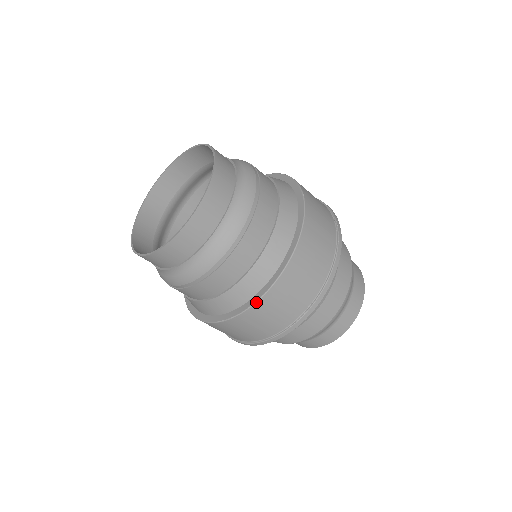
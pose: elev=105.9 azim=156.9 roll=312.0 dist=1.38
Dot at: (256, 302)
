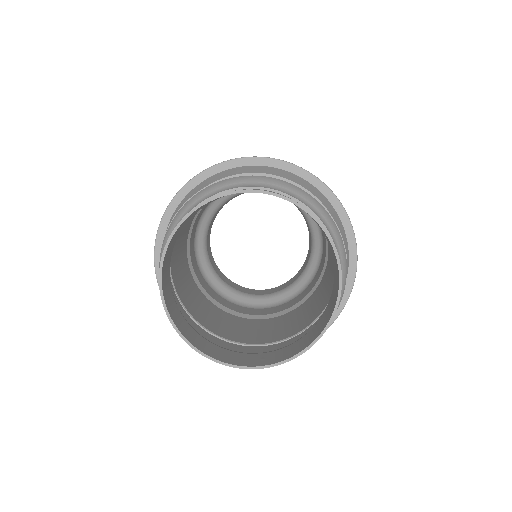
Dot at: occluded
